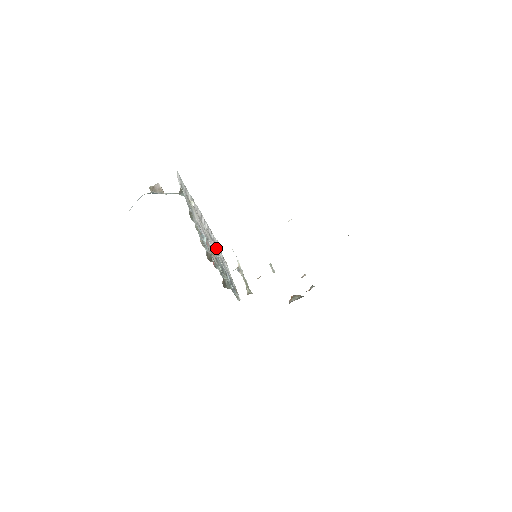
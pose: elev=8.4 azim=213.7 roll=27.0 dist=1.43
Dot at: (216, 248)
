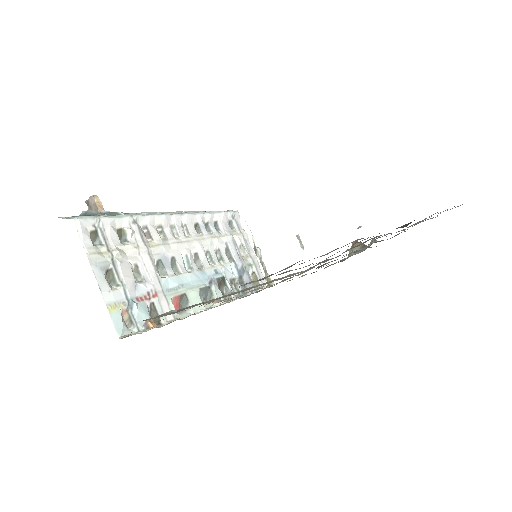
Dot at: (209, 241)
